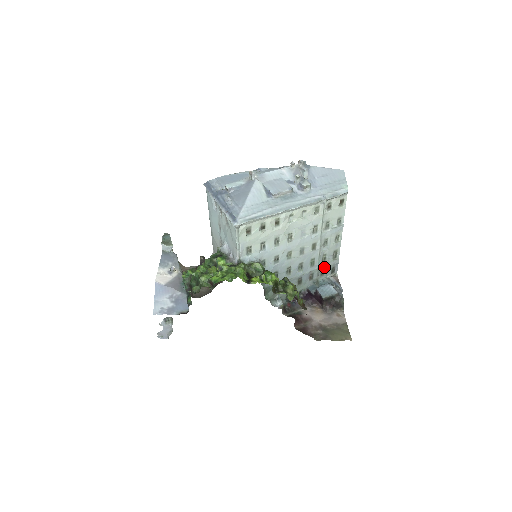
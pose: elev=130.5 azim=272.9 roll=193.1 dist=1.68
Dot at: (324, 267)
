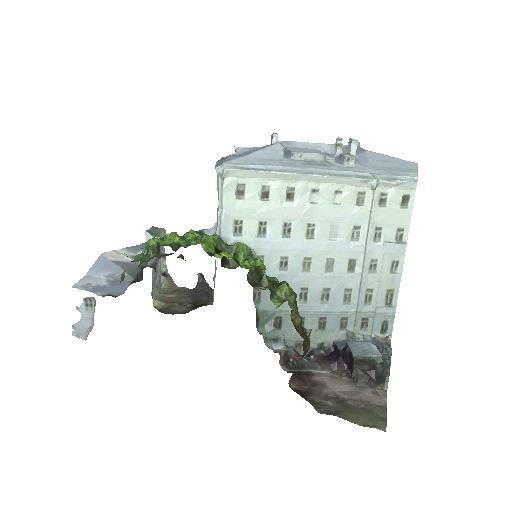
Dot at: (368, 314)
